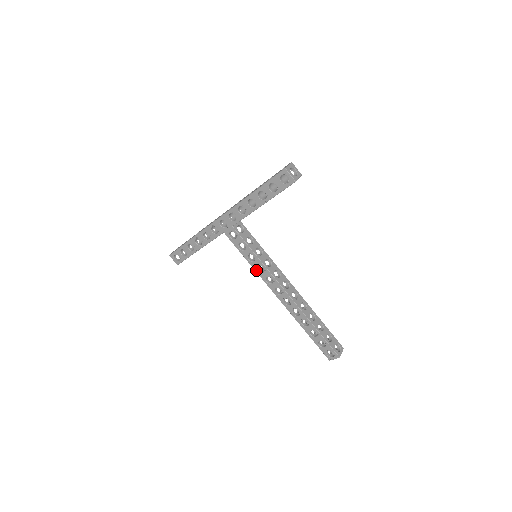
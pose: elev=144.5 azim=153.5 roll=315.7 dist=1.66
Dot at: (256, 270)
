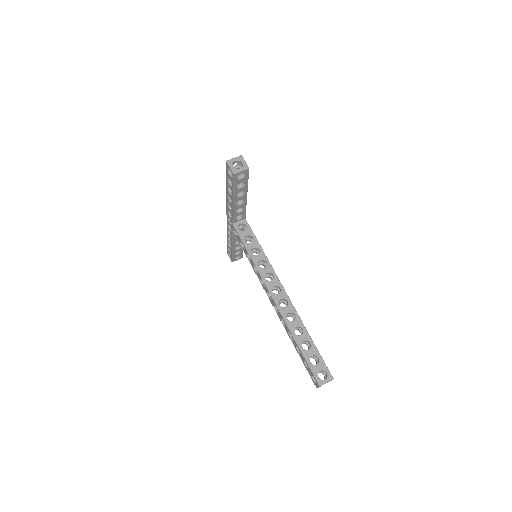
Dot at: (254, 270)
